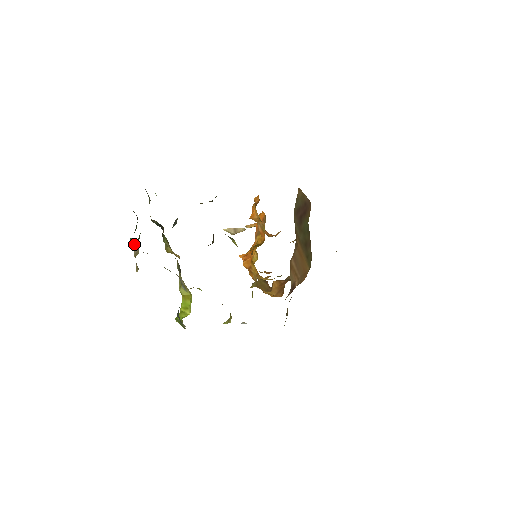
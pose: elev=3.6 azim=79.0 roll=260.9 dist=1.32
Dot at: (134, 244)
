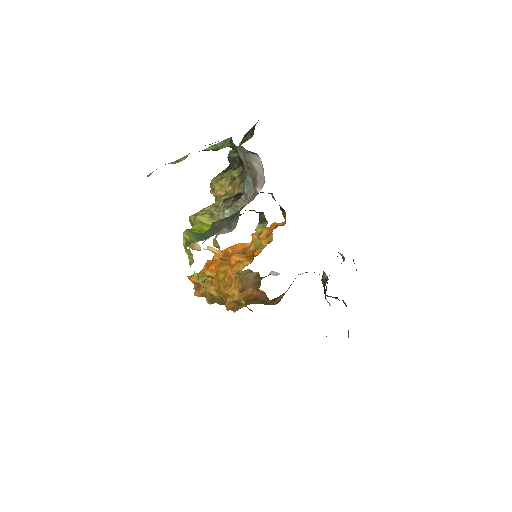
Dot at: (219, 147)
